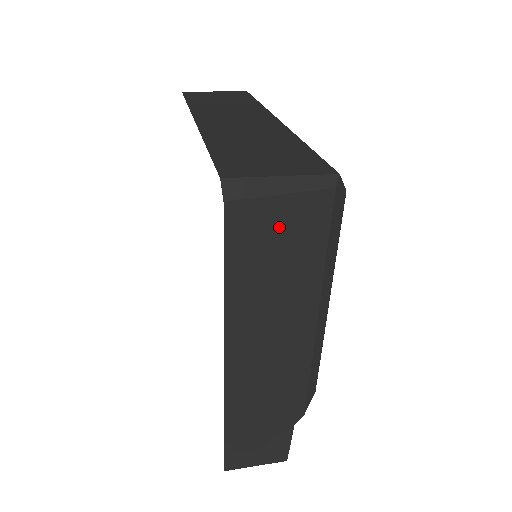
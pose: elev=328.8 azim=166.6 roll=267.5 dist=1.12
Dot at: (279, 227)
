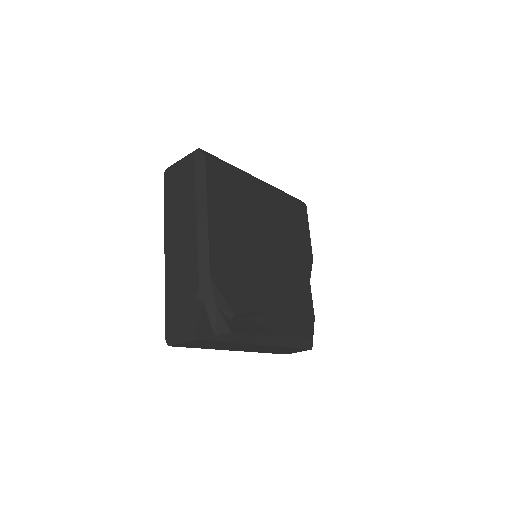
Dot at: (179, 175)
